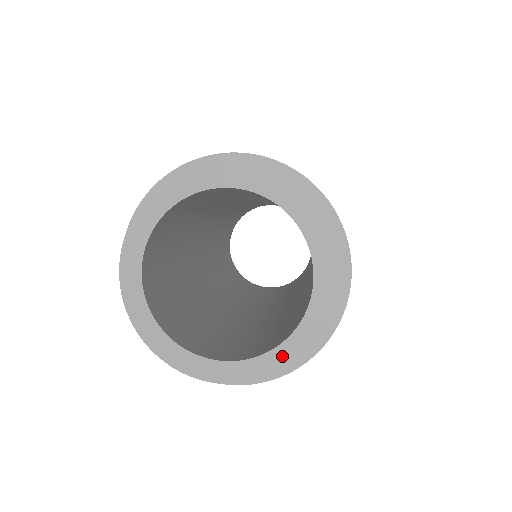
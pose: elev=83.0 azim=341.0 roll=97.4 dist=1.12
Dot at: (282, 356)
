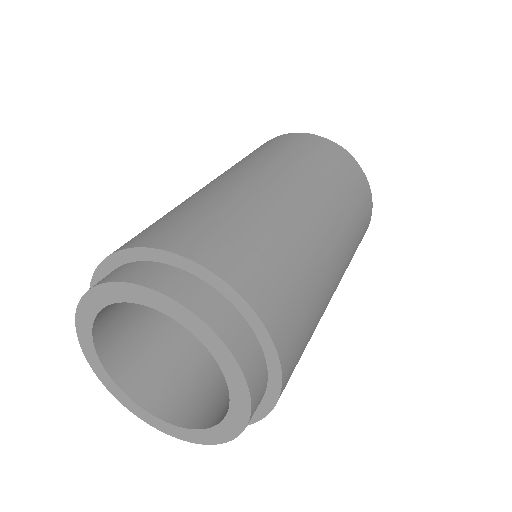
Dot at: (239, 398)
